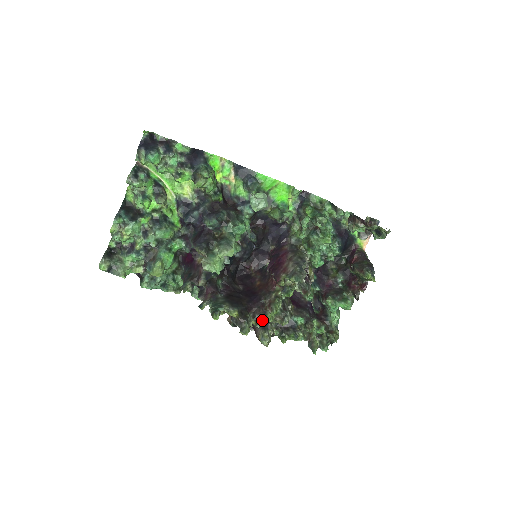
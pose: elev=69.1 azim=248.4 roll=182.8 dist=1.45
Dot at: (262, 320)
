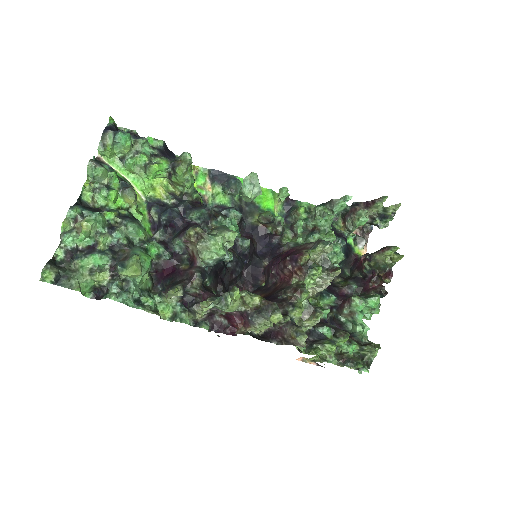
Dot at: (289, 315)
